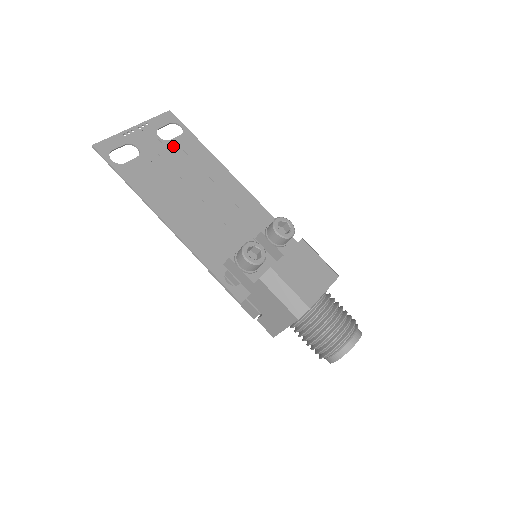
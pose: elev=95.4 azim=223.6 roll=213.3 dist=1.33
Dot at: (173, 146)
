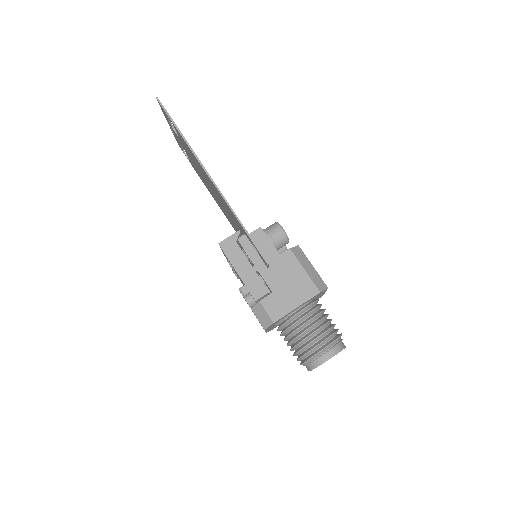
Dot at: occluded
